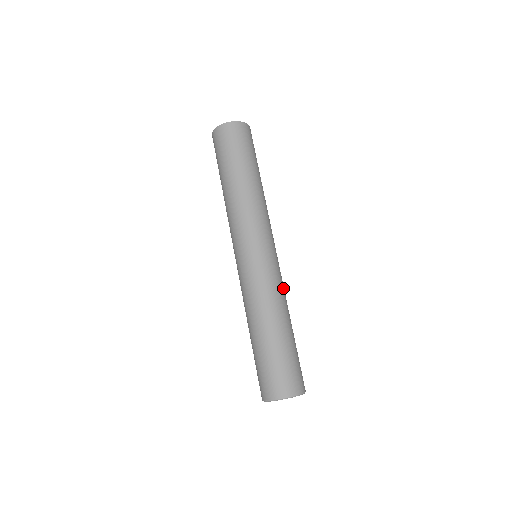
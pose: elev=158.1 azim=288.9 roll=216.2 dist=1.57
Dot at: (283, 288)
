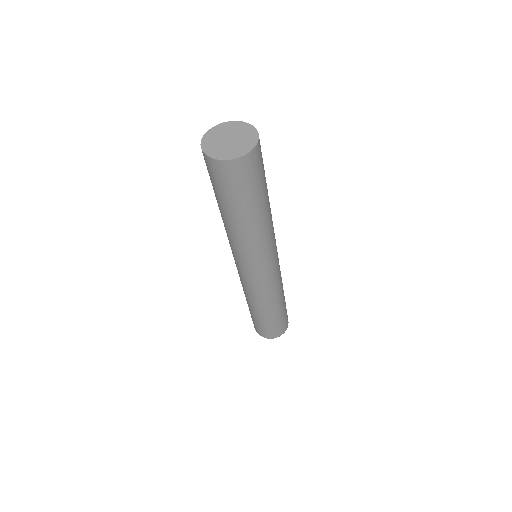
Dot at: occluded
